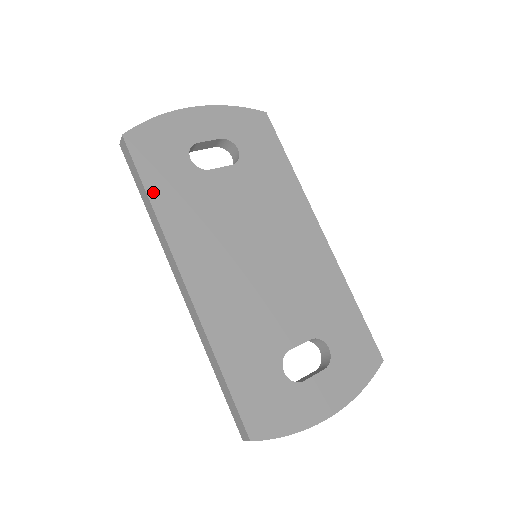
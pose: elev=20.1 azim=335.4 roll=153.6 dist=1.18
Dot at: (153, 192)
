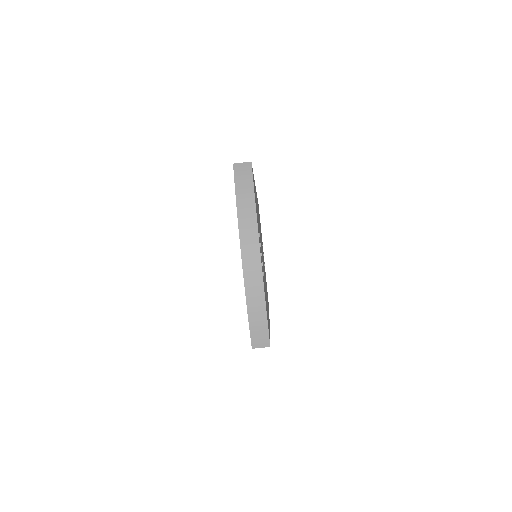
Dot at: occluded
